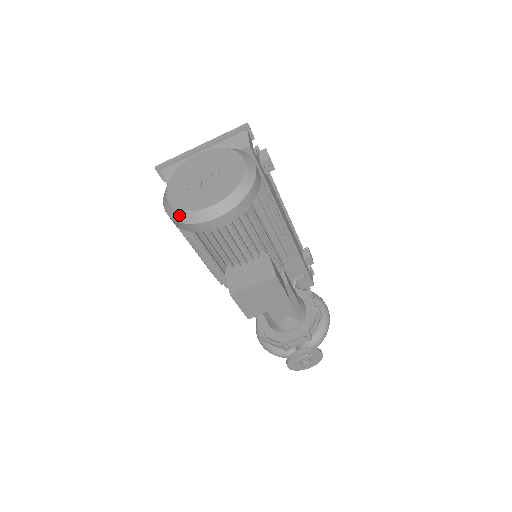
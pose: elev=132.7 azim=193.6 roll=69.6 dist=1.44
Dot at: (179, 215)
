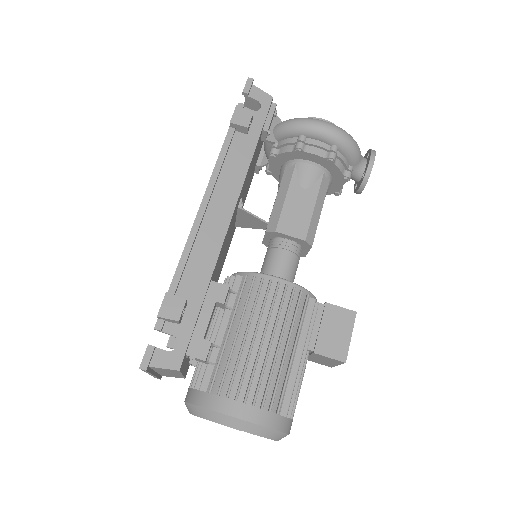
Dot at: occluded
